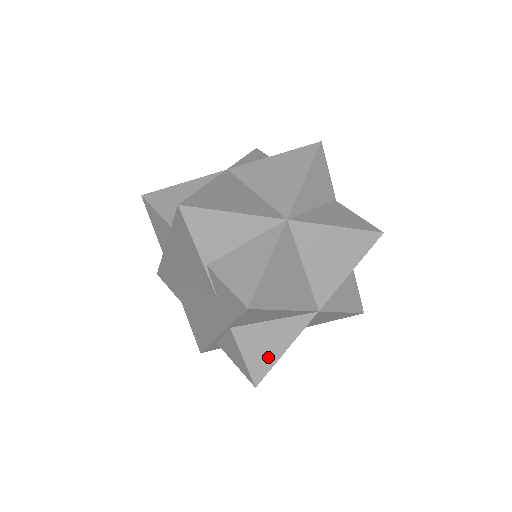
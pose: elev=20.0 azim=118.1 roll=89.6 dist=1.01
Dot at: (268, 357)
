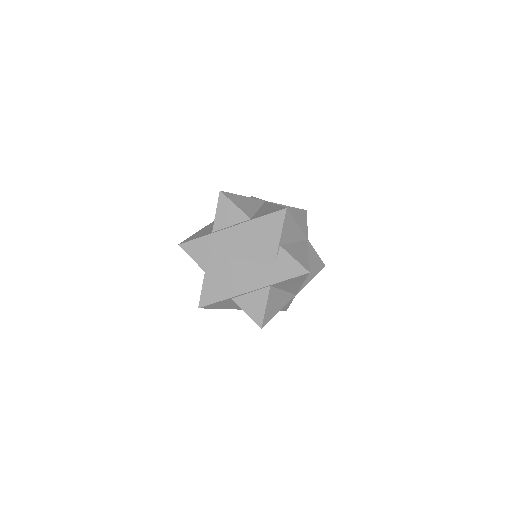
Dot at: (273, 312)
